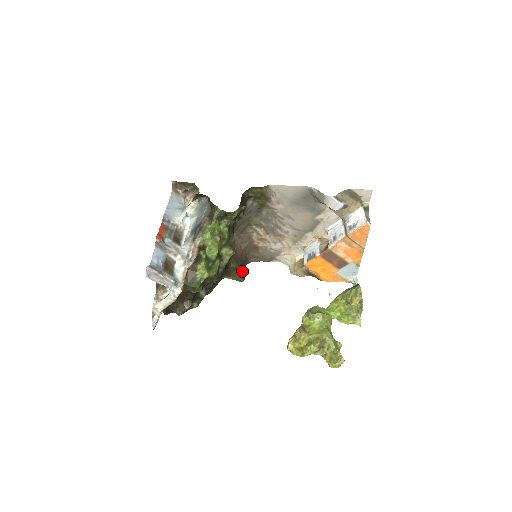
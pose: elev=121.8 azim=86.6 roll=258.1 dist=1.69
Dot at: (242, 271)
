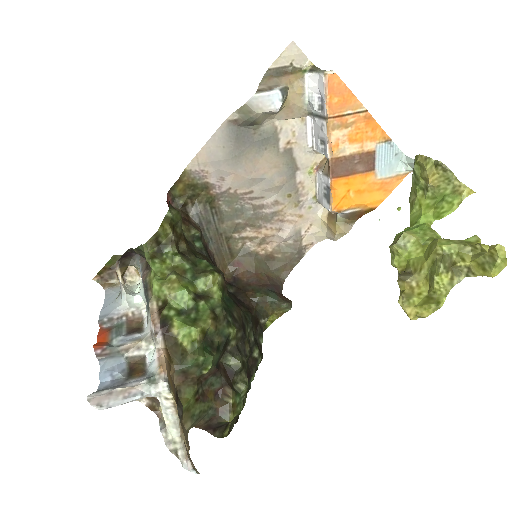
Dot at: (276, 295)
